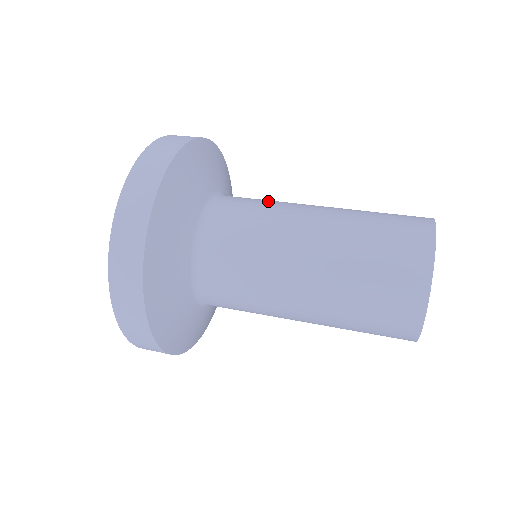
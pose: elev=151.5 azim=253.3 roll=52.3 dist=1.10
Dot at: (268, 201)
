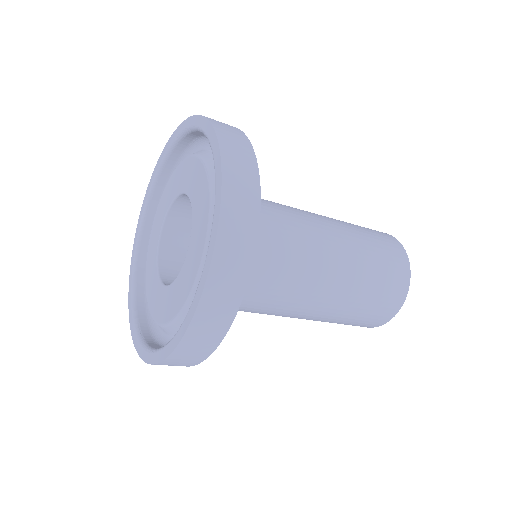
Dot at: occluded
